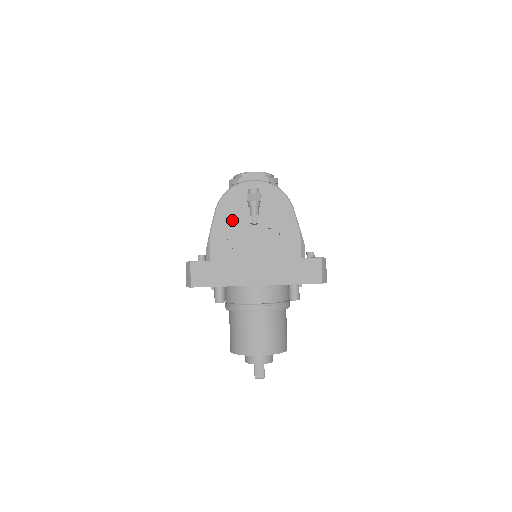
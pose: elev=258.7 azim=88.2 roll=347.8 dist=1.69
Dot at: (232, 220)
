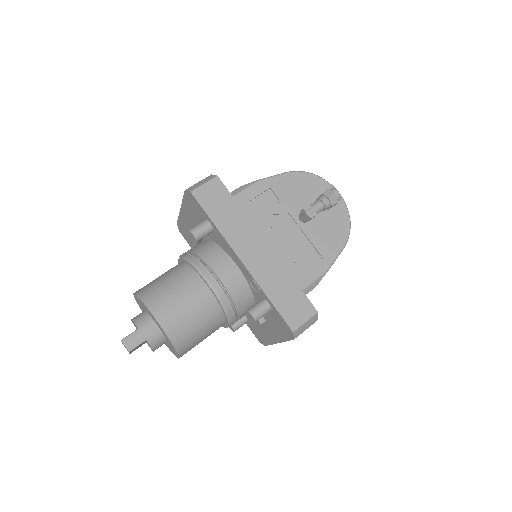
Dot at: (289, 194)
